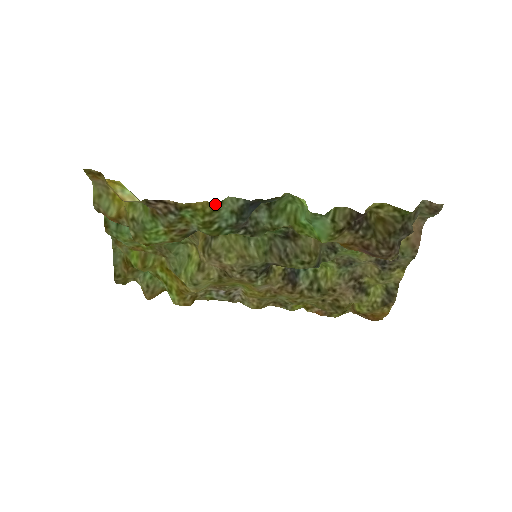
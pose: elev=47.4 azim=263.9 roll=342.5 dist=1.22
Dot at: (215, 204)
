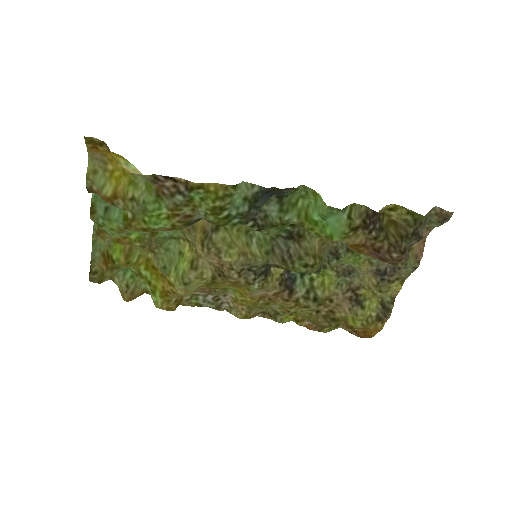
Dot at: (229, 187)
